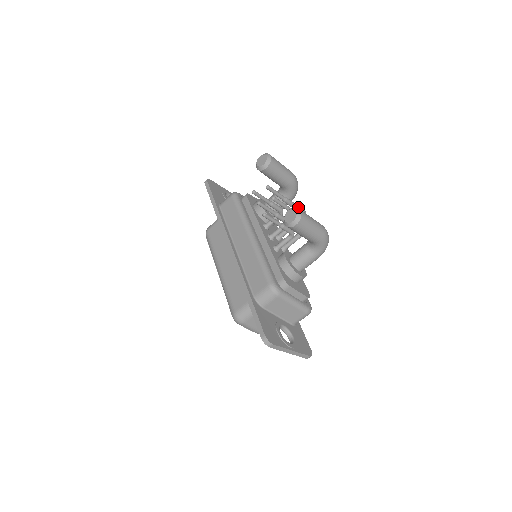
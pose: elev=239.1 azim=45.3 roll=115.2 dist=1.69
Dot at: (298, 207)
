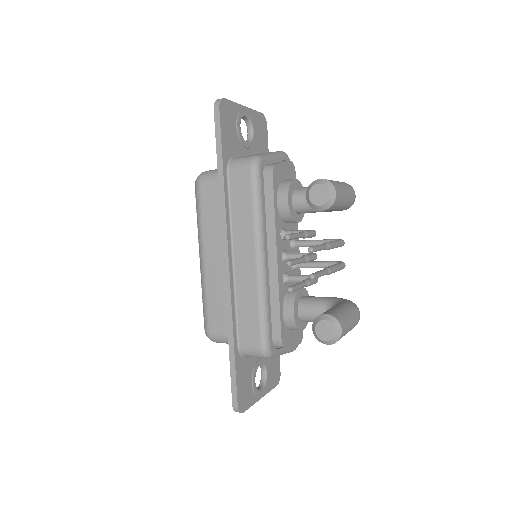
Dot at: (338, 246)
